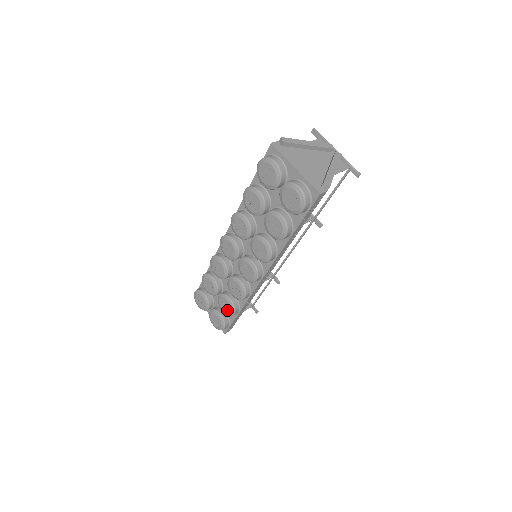
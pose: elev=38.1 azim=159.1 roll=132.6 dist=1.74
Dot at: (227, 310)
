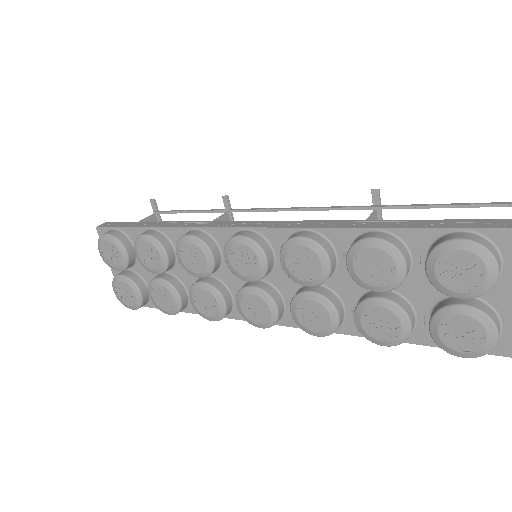
Dot at: (162, 304)
